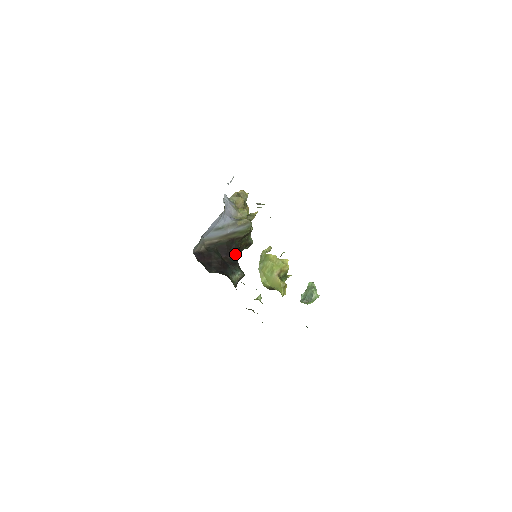
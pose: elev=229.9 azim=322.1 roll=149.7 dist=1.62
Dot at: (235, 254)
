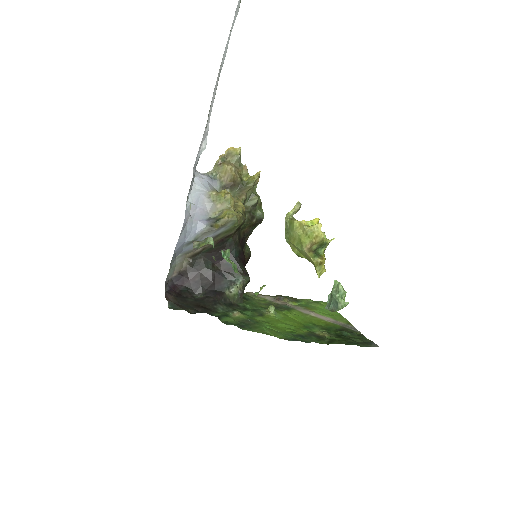
Dot at: (233, 253)
